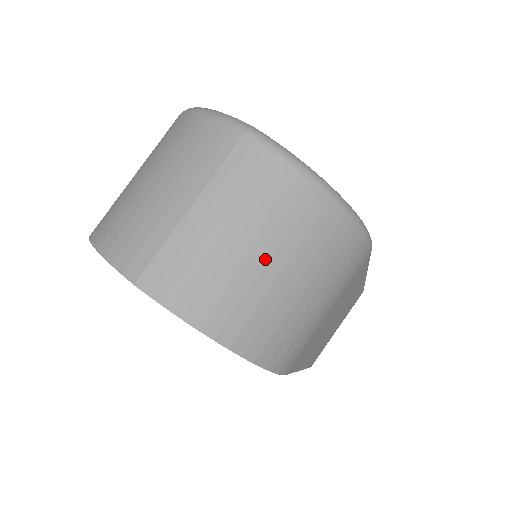
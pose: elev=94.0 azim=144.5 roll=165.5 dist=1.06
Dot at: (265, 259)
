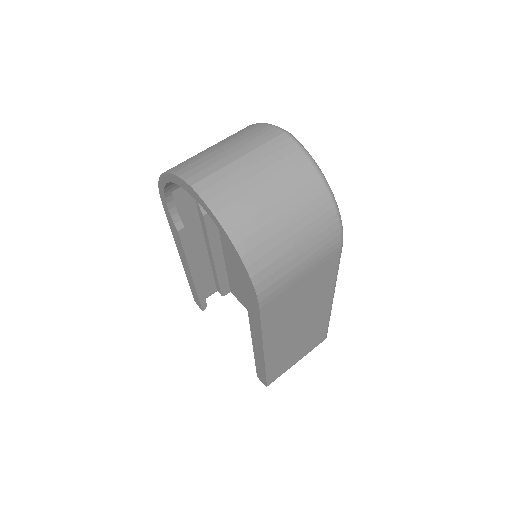
Dot at: (275, 201)
